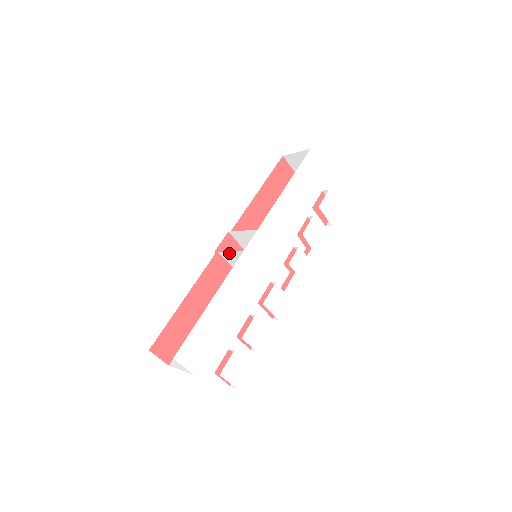
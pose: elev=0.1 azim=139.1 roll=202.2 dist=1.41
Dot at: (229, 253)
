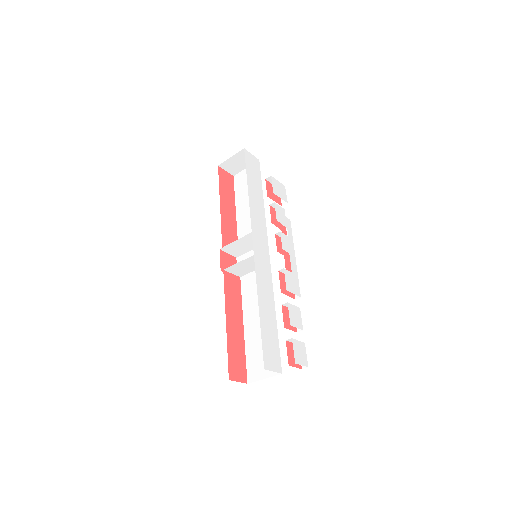
Dot at: (237, 264)
